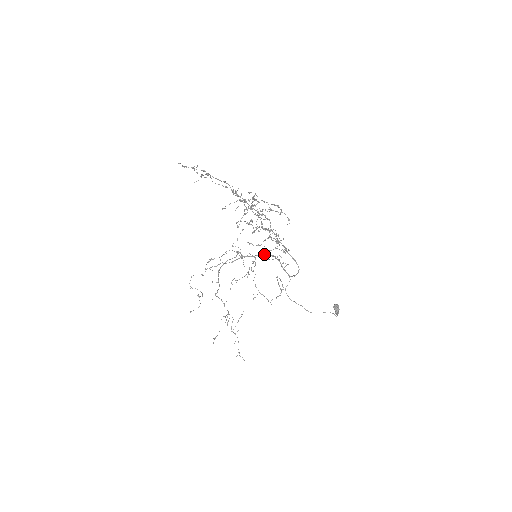
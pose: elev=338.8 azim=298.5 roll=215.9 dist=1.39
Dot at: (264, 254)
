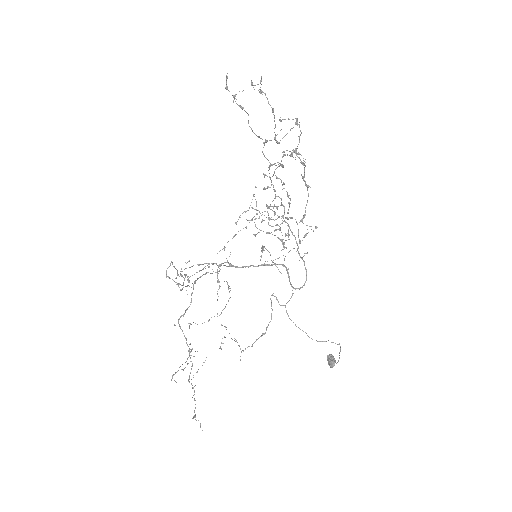
Dot at: occluded
